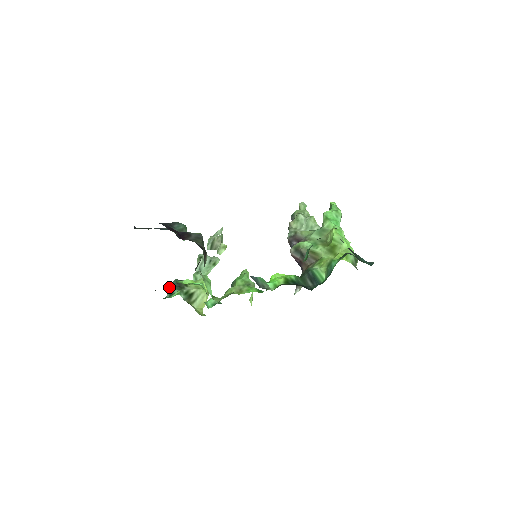
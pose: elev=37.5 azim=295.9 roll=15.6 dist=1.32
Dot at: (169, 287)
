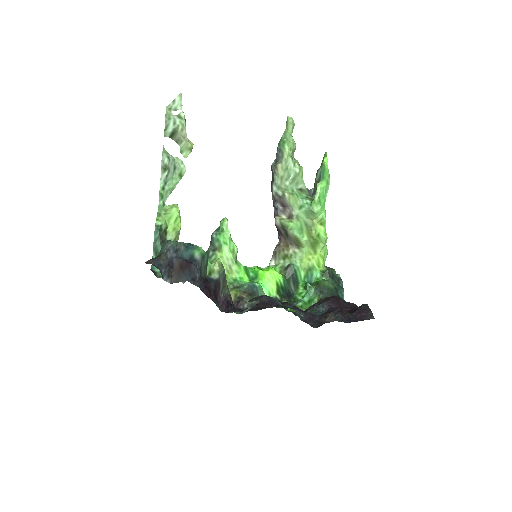
Dot at: (153, 245)
